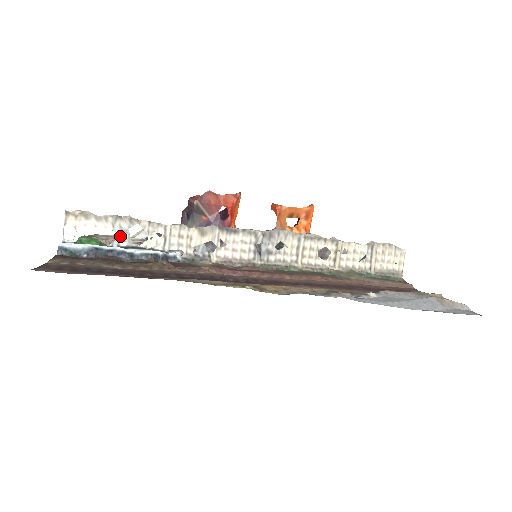
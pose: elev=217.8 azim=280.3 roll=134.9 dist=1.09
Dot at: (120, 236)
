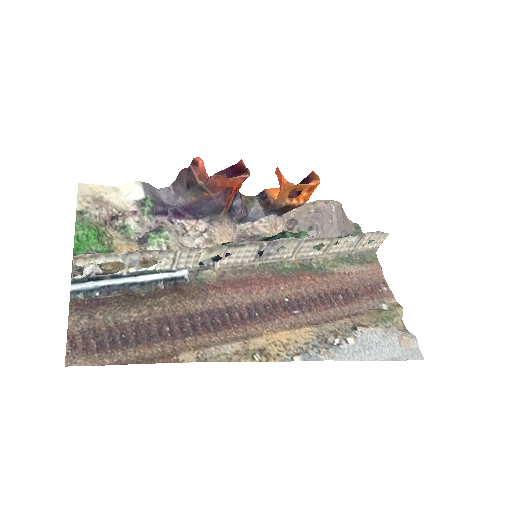
Dot at: (108, 188)
